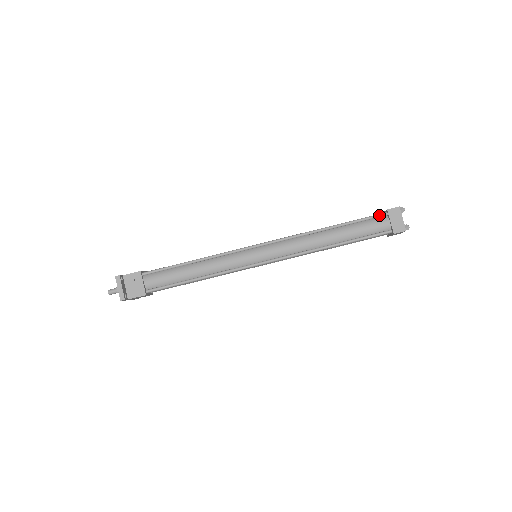
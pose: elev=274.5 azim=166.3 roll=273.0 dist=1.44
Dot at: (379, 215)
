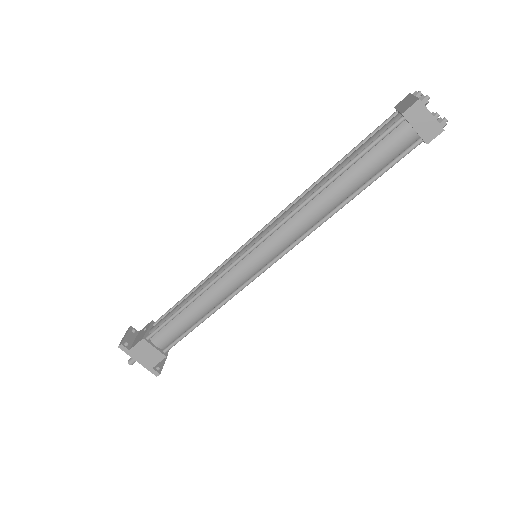
Dot at: (386, 120)
